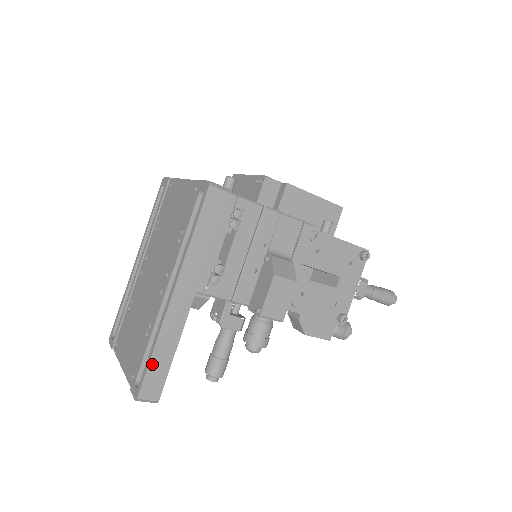
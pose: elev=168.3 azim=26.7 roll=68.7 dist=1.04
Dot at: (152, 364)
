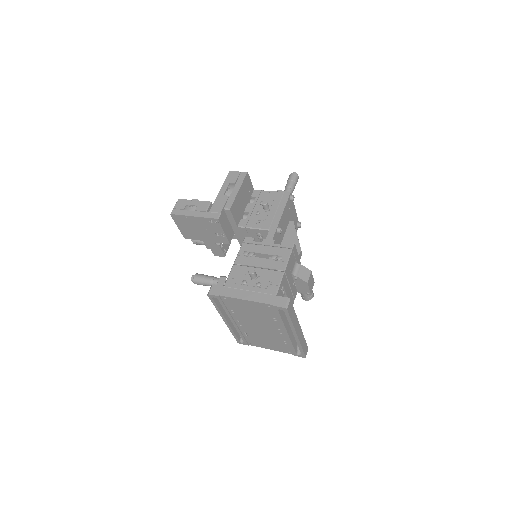
Dot at: (303, 349)
